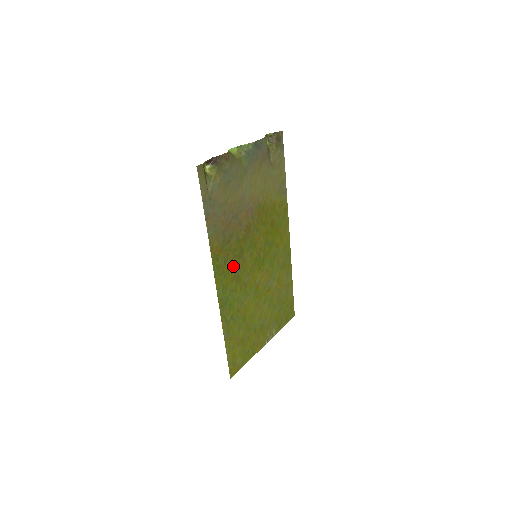
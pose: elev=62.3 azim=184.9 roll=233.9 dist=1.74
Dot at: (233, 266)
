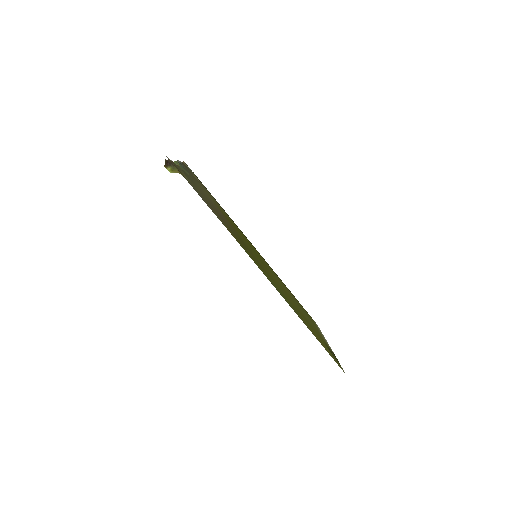
Dot at: occluded
